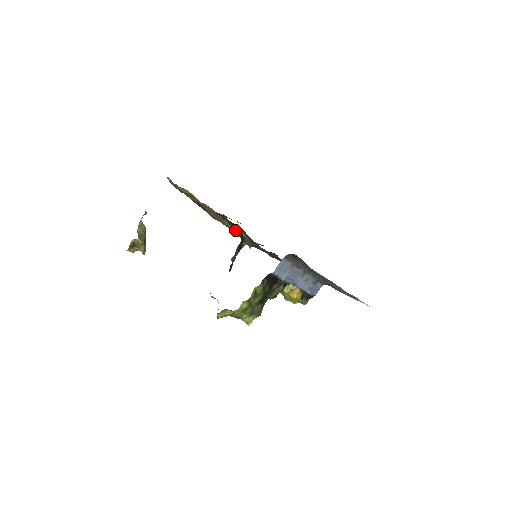
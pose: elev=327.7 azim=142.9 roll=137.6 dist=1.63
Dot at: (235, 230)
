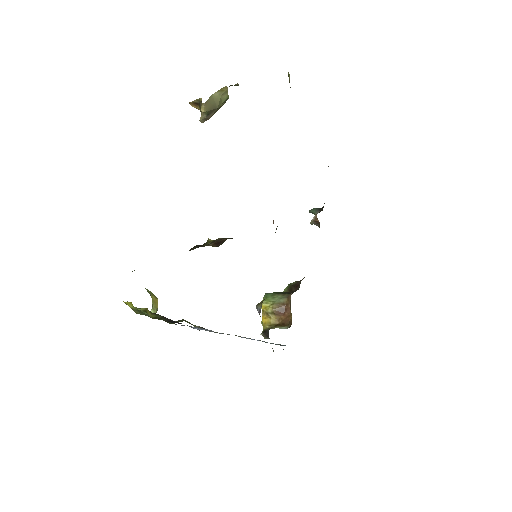
Dot at: occluded
